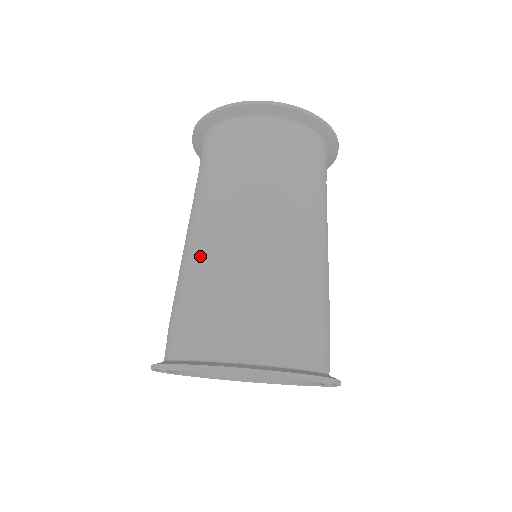
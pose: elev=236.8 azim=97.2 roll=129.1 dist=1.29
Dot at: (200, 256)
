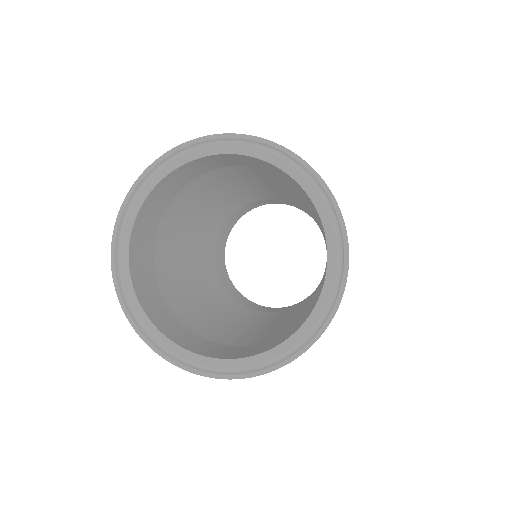
Dot at: occluded
